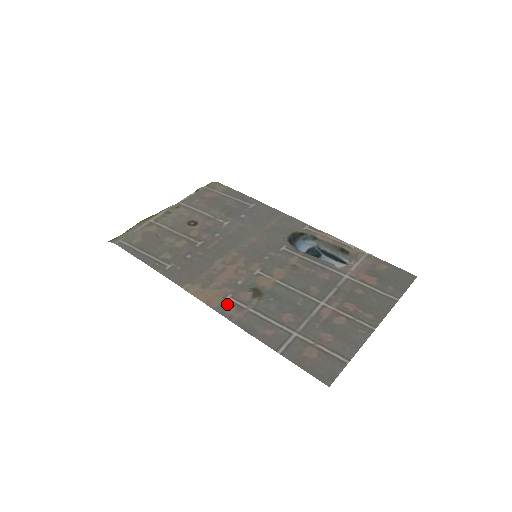
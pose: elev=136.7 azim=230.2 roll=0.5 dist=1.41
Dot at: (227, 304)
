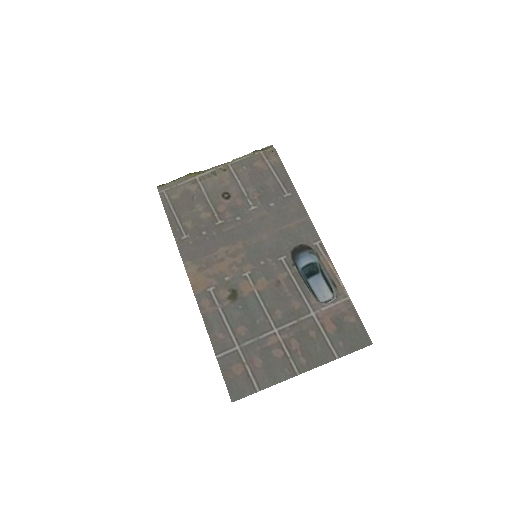
Dot at: (206, 295)
